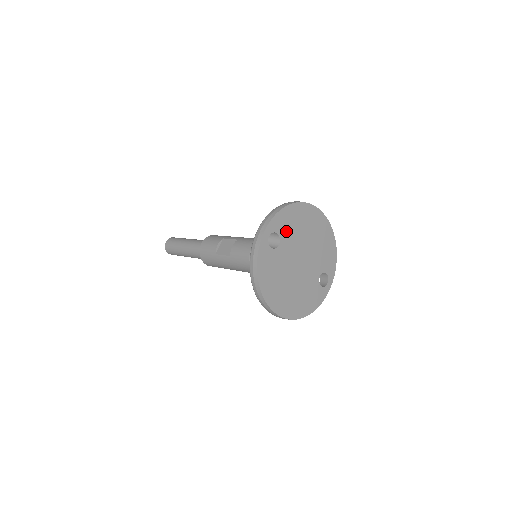
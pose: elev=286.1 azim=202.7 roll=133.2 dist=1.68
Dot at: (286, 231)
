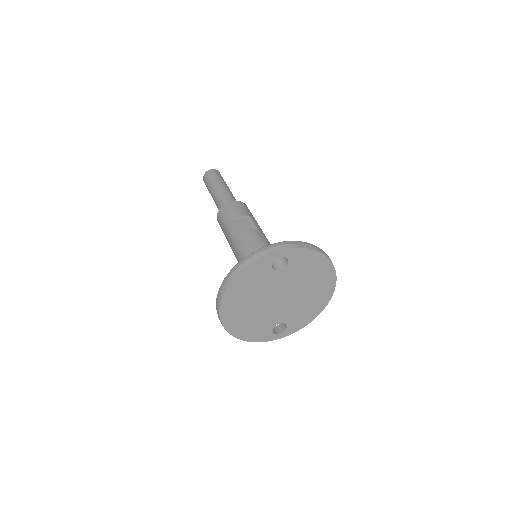
Dot at: (296, 267)
